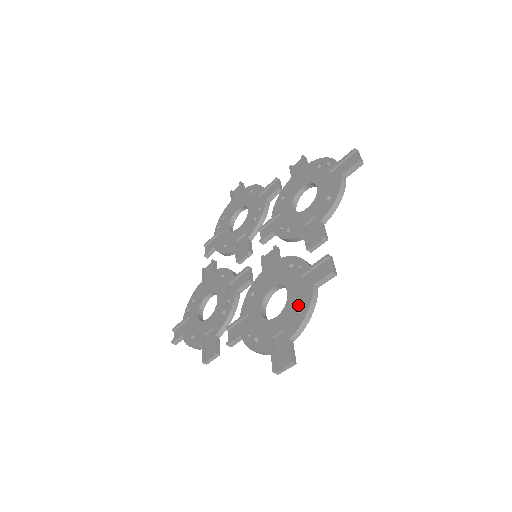
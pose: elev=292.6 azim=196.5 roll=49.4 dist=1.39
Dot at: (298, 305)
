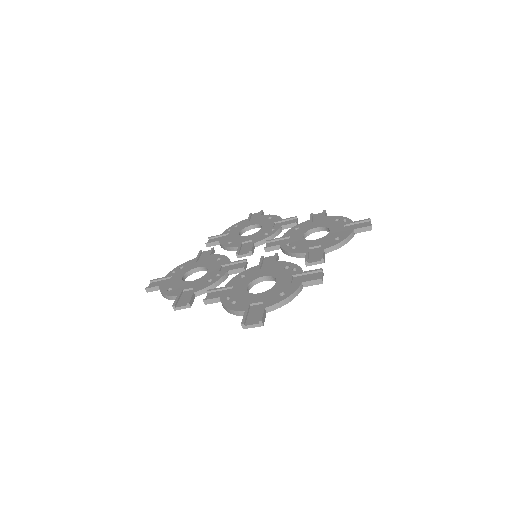
Dot at: (283, 290)
